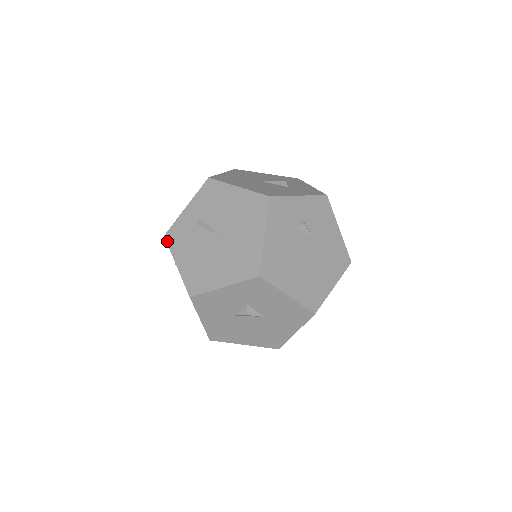
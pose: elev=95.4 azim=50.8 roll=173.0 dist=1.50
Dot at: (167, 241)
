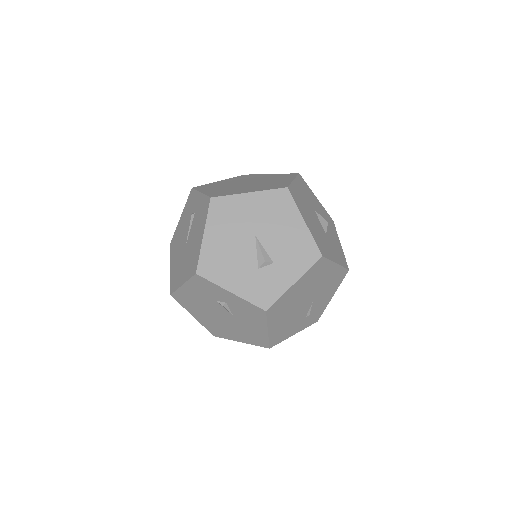
Dot at: (189, 194)
